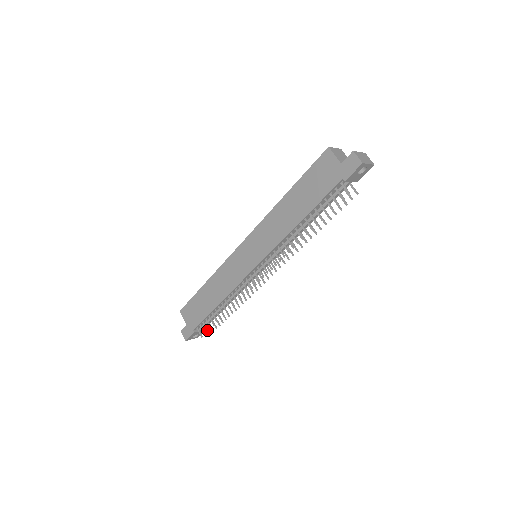
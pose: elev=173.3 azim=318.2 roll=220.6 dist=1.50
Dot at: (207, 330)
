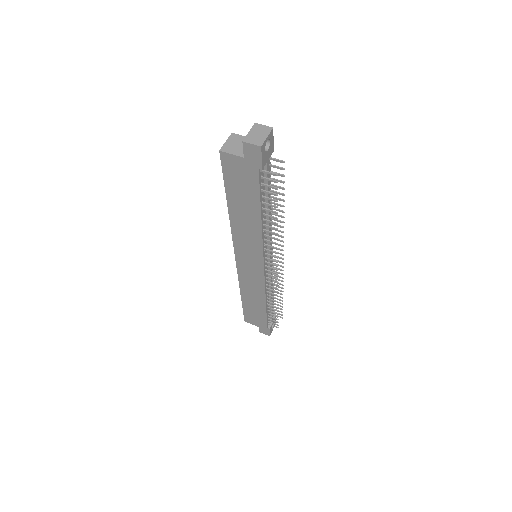
Dot at: (276, 322)
